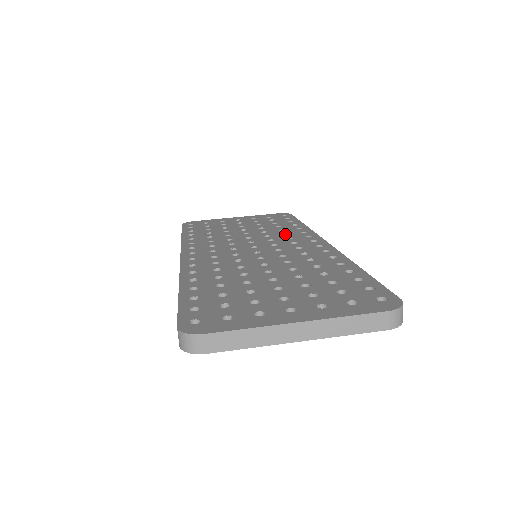
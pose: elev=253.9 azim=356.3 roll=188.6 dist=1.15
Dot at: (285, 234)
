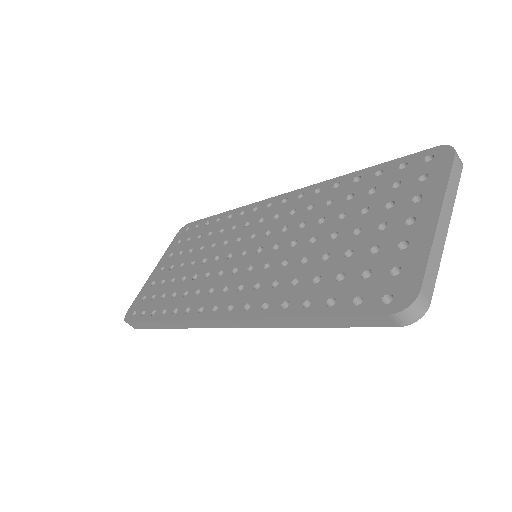
Dot at: (232, 228)
